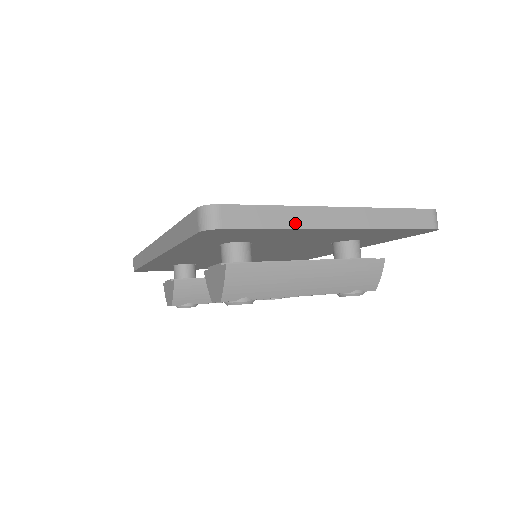
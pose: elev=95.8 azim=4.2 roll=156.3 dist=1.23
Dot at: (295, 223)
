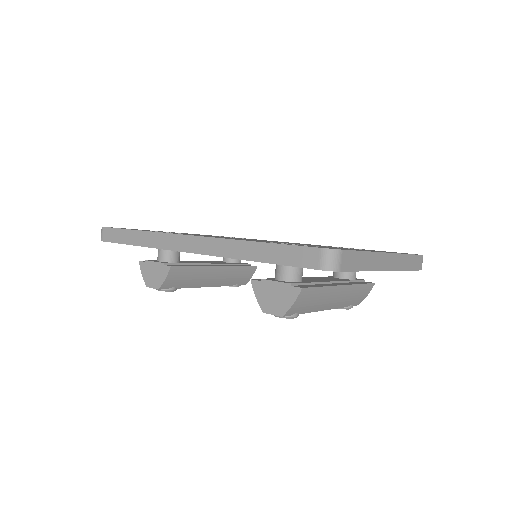
Dot at: (371, 266)
